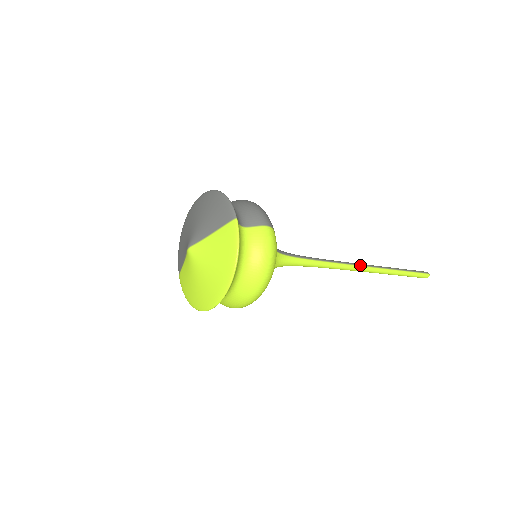
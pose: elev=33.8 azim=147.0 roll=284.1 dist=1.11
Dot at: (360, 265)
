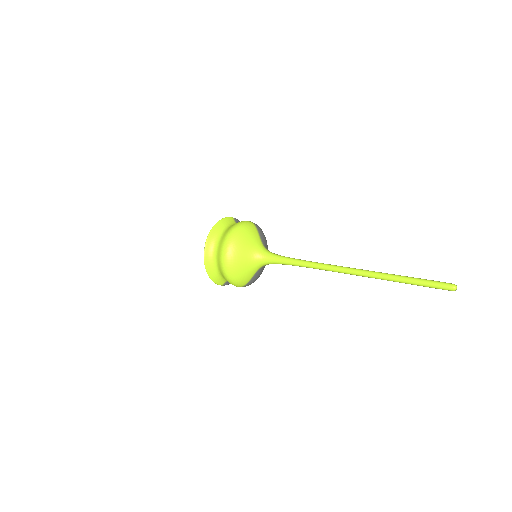
Dot at: (345, 267)
